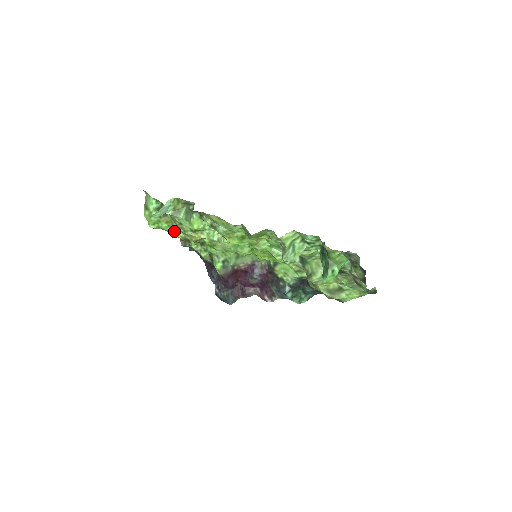
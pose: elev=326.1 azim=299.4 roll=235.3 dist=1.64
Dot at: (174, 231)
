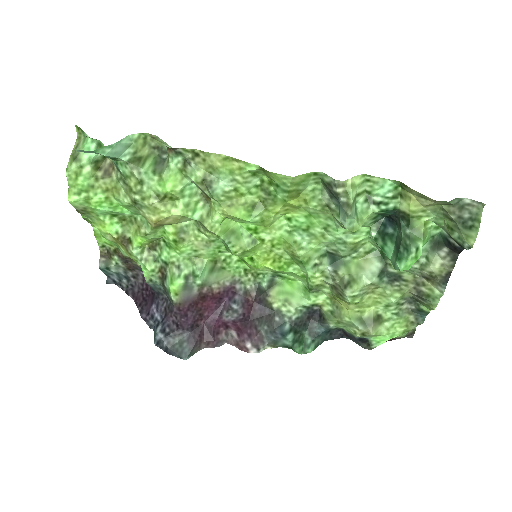
Dot at: (107, 219)
